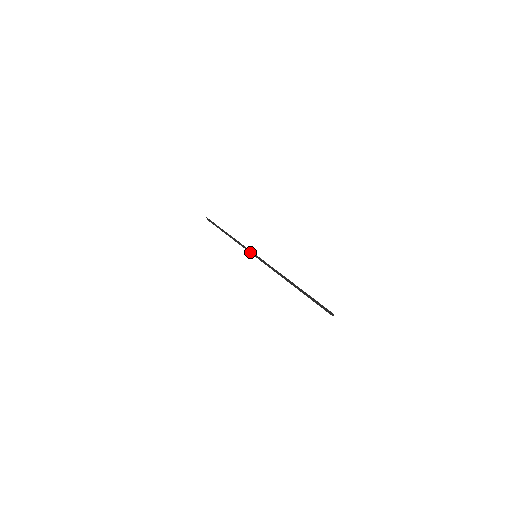
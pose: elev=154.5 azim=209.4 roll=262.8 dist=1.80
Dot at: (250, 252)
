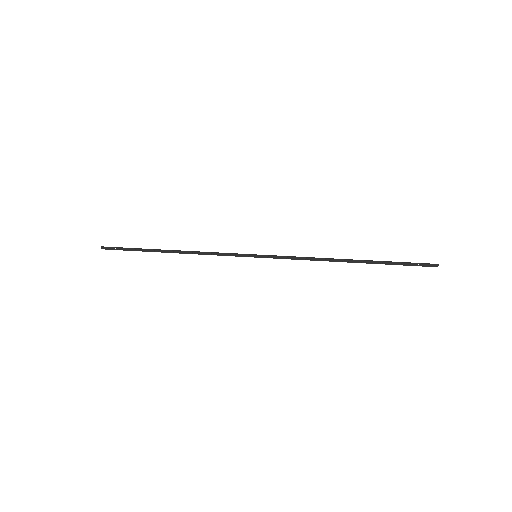
Dot at: (240, 256)
